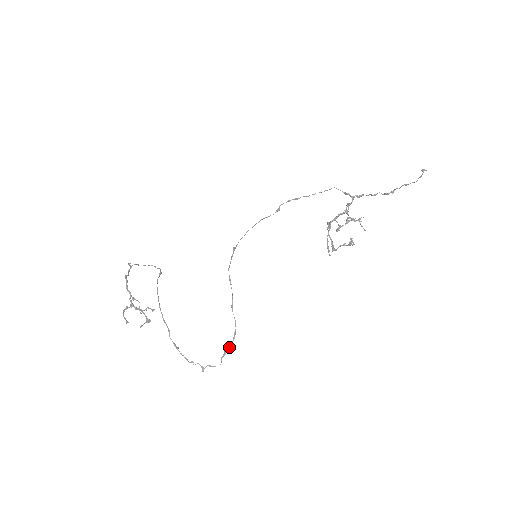
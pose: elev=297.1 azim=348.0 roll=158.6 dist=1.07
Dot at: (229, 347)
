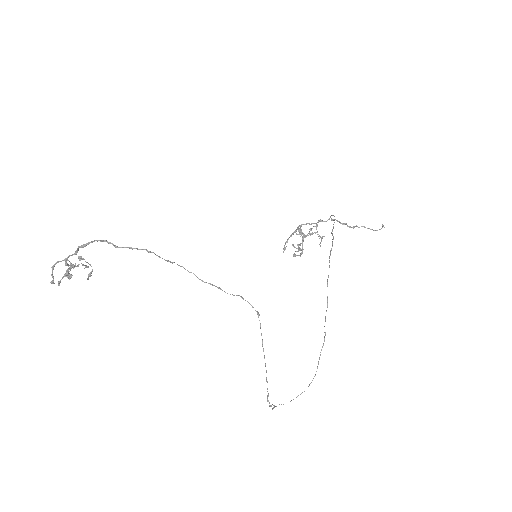
Dot at: occluded
